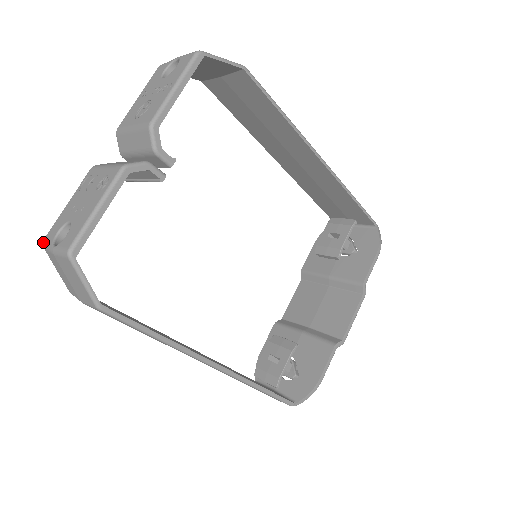
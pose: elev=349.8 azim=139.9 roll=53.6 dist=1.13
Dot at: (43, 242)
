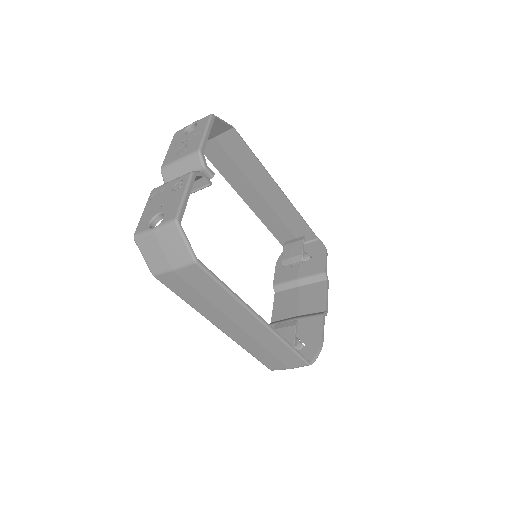
Dot at: (135, 235)
